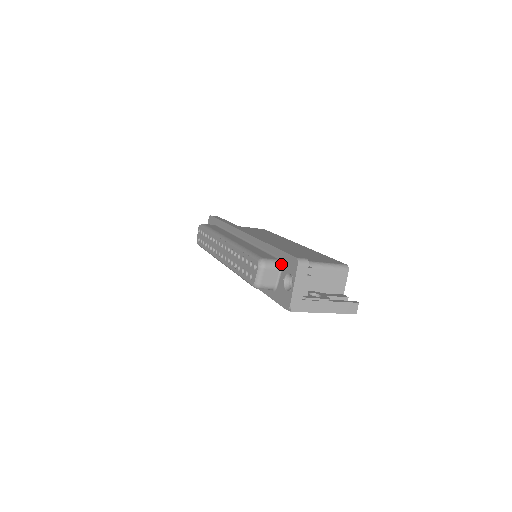
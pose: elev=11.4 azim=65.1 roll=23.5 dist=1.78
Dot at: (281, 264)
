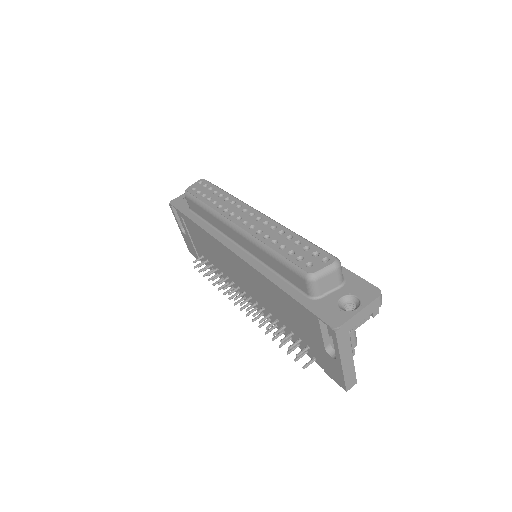
Dot at: (344, 281)
